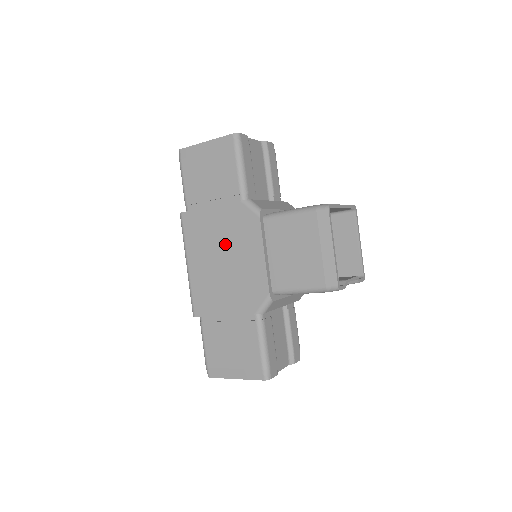
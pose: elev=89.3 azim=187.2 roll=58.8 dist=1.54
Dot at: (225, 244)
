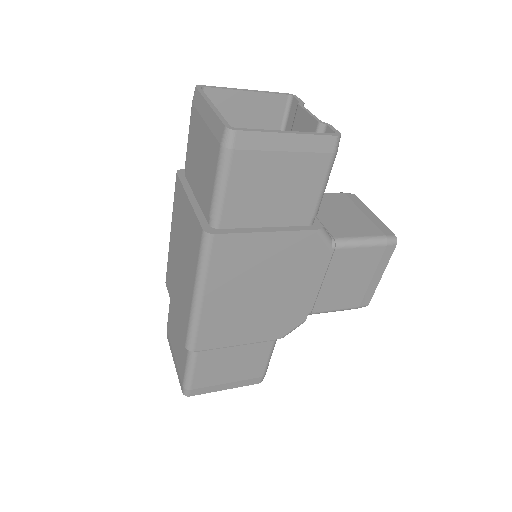
Dot at: (273, 276)
